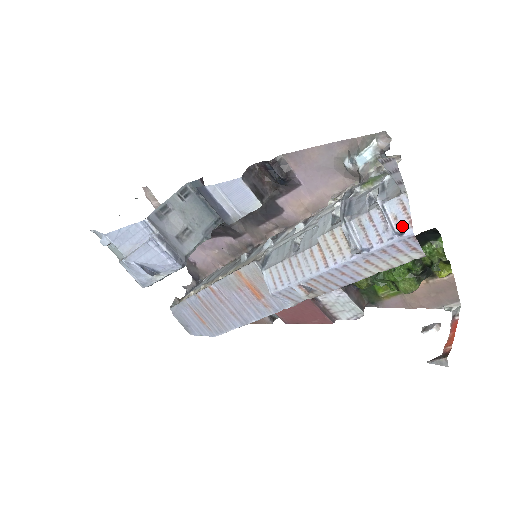
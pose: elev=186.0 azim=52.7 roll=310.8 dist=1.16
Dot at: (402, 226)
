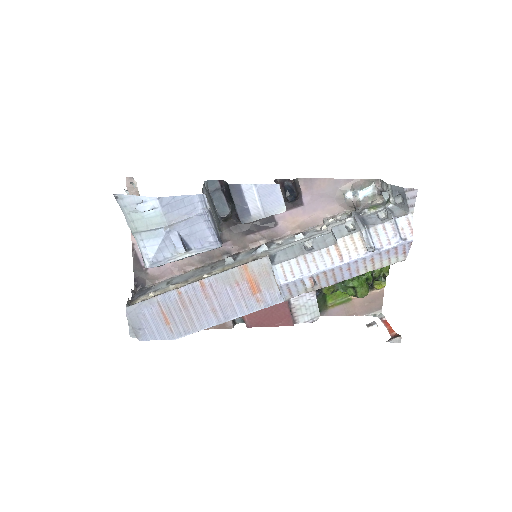
Dot at: (406, 234)
